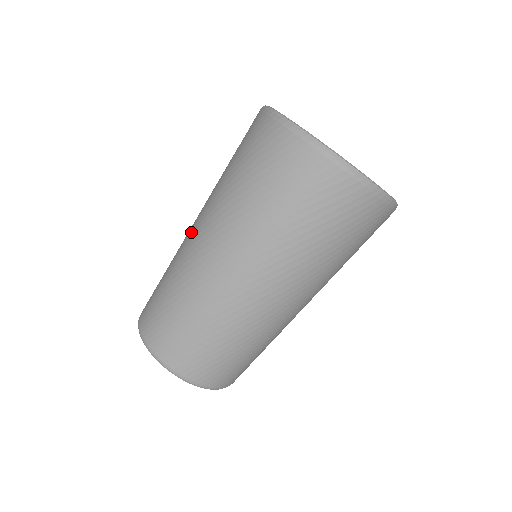
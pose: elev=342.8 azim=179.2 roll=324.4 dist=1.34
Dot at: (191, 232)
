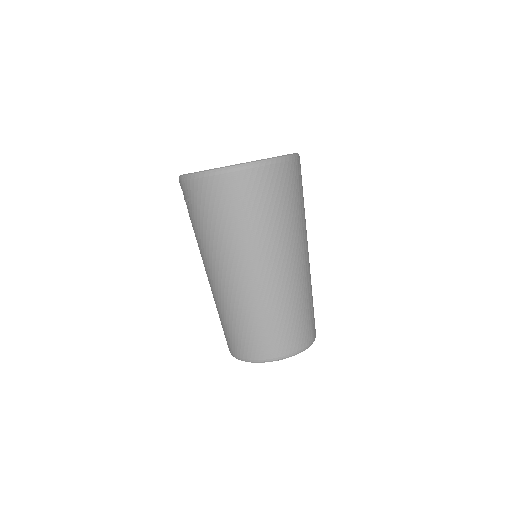
Dot at: (225, 281)
